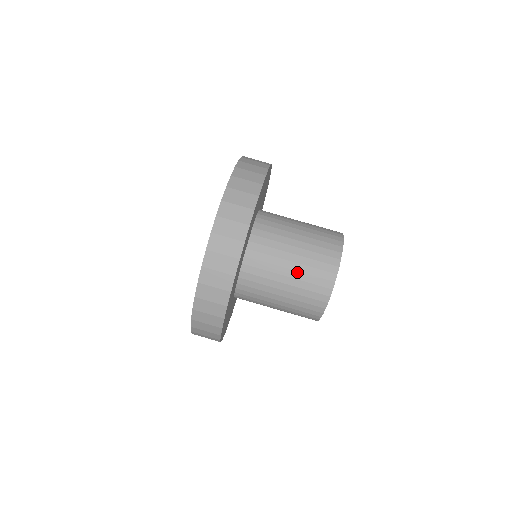
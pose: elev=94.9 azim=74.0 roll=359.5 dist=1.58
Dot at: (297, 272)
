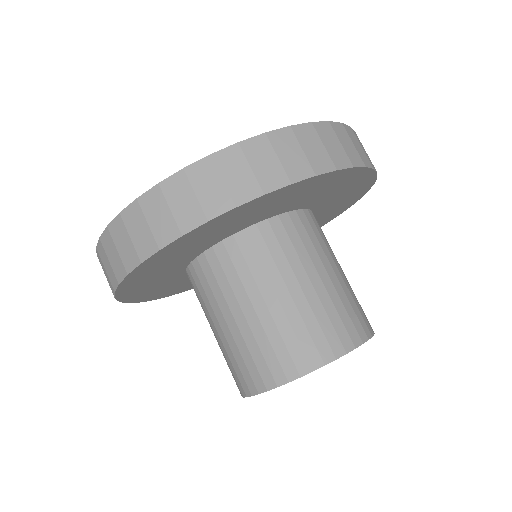
Dot at: (239, 332)
